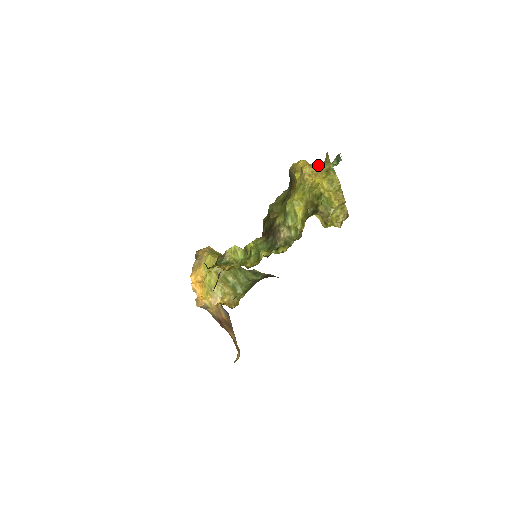
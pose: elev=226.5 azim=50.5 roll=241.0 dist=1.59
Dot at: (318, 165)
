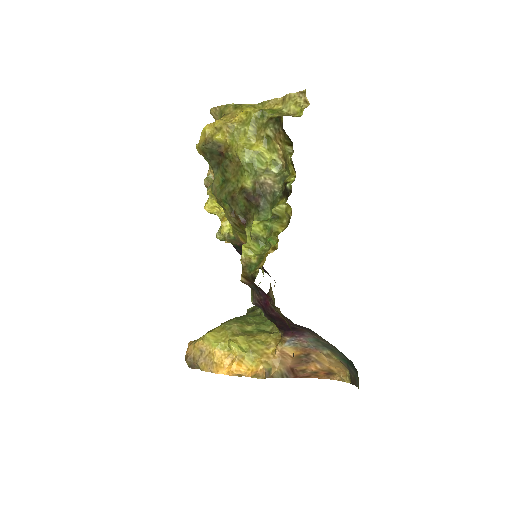
Dot at: (221, 117)
